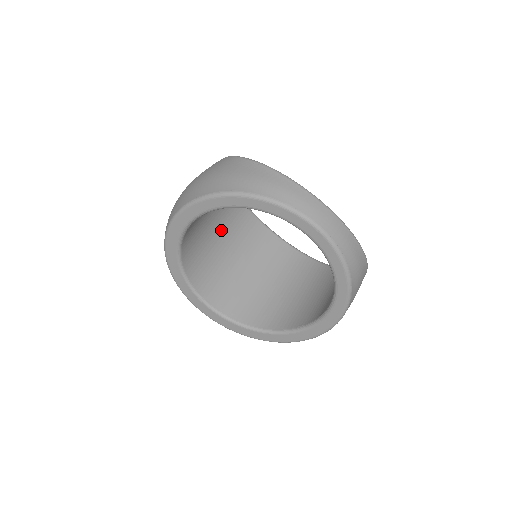
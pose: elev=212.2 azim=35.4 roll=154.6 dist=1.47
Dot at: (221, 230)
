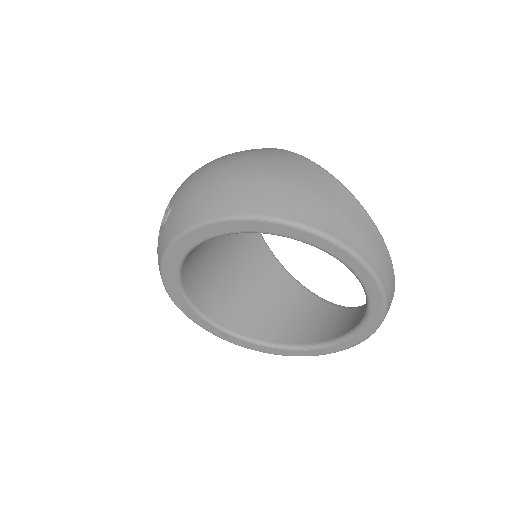
Dot at: occluded
